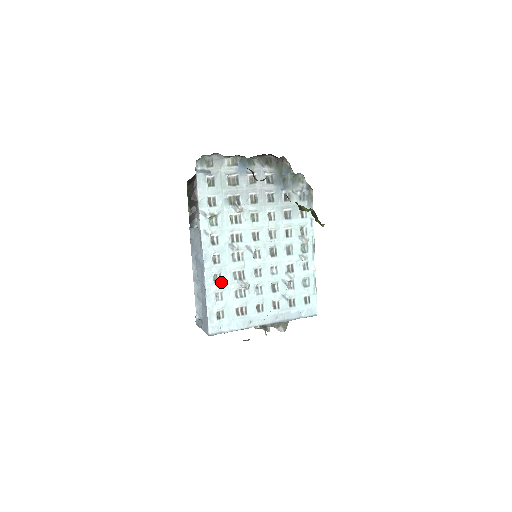
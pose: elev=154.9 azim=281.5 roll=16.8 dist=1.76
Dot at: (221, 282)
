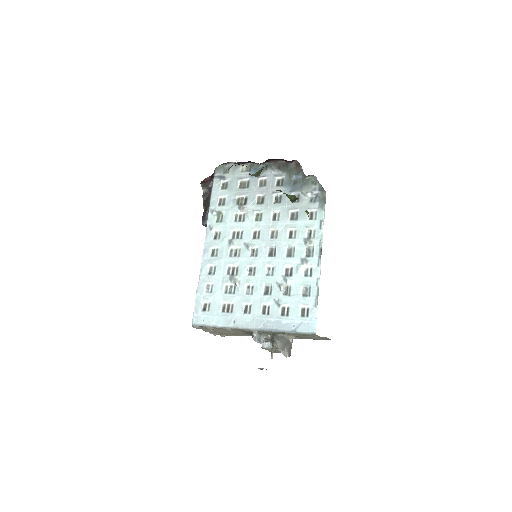
Dot at: (214, 274)
